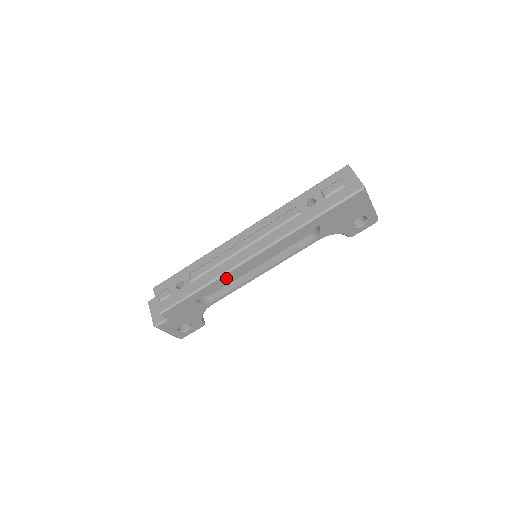
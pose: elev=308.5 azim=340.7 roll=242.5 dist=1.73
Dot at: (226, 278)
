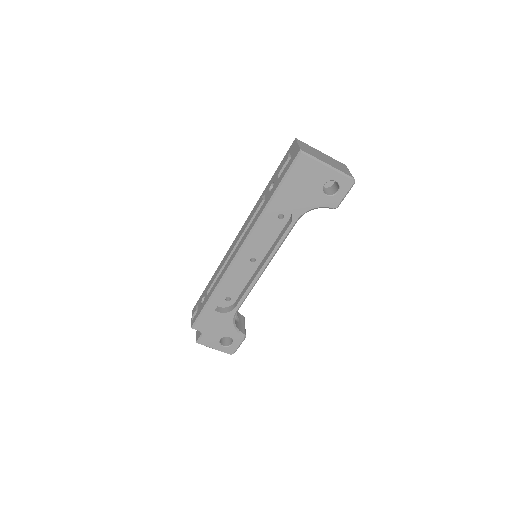
Dot at: (227, 282)
